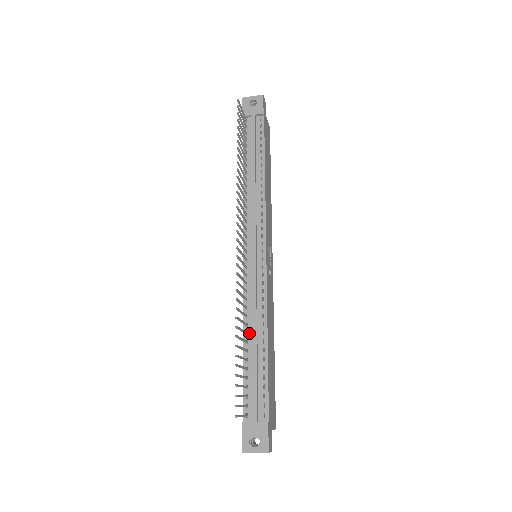
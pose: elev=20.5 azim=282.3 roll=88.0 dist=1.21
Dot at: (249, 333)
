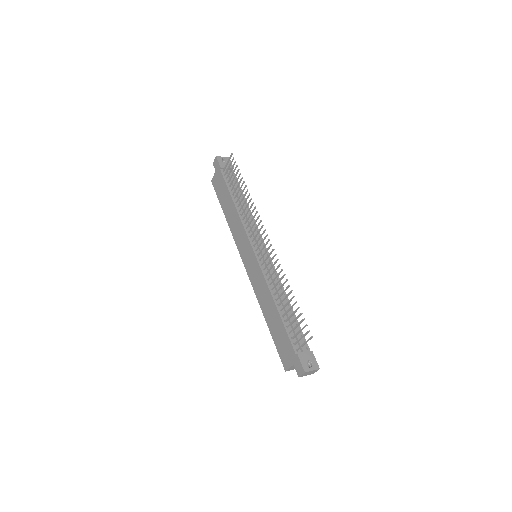
Dot at: (278, 300)
